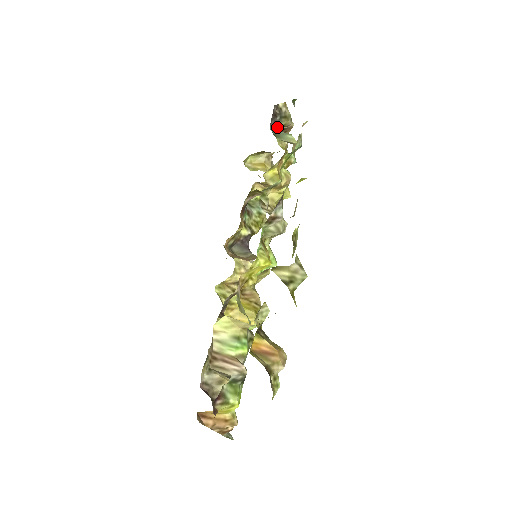
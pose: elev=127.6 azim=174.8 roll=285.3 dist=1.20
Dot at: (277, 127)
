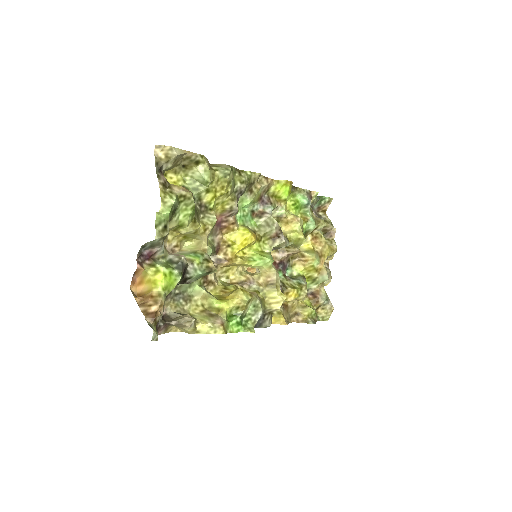
Dot at: occluded
